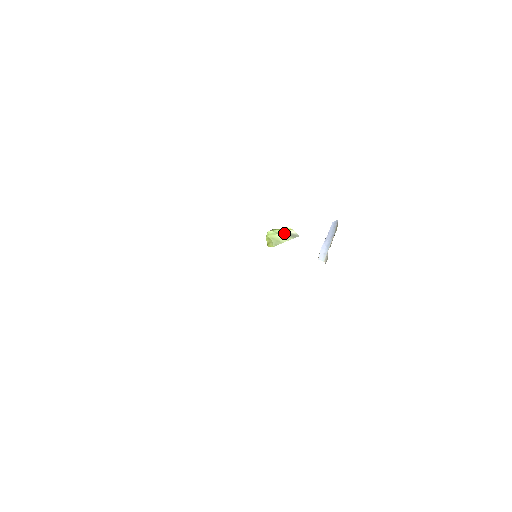
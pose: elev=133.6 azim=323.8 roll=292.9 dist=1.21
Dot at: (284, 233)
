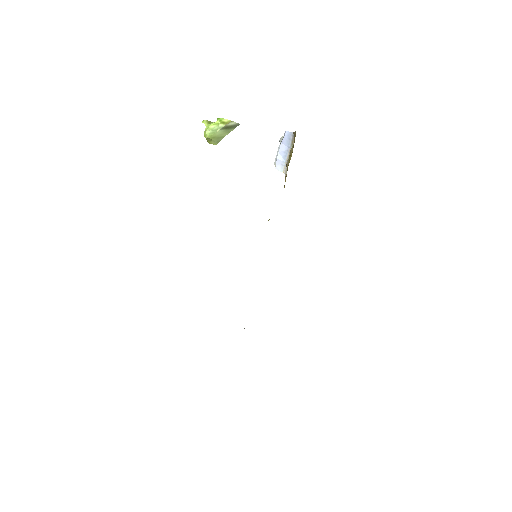
Dot at: (224, 128)
